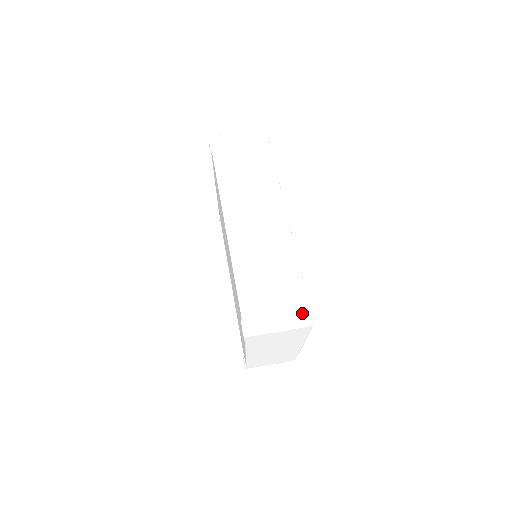
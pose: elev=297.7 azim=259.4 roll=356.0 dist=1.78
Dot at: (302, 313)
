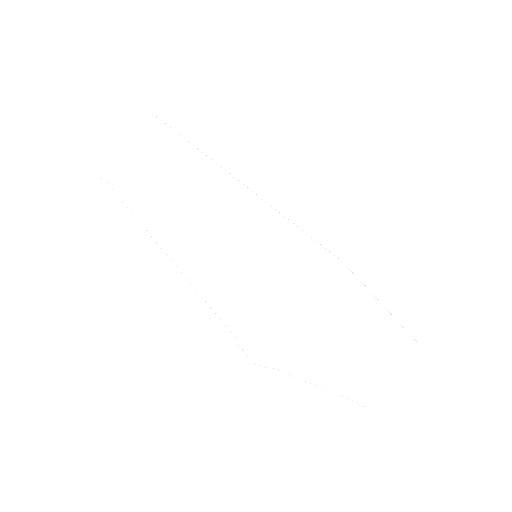
Dot at: (314, 261)
